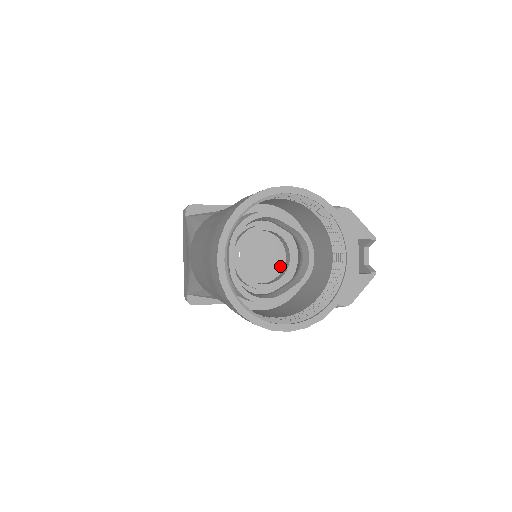
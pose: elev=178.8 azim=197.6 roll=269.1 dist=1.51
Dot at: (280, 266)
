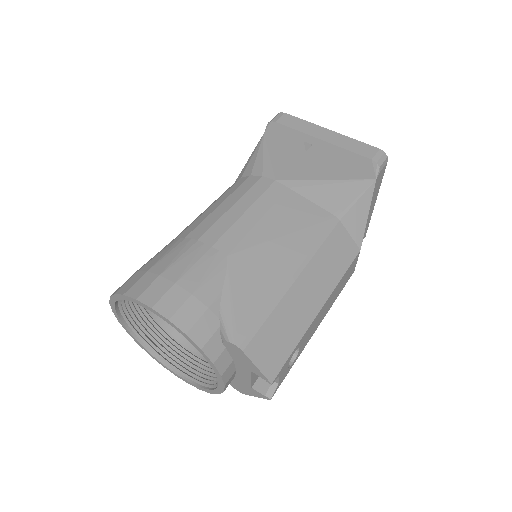
Dot at: occluded
